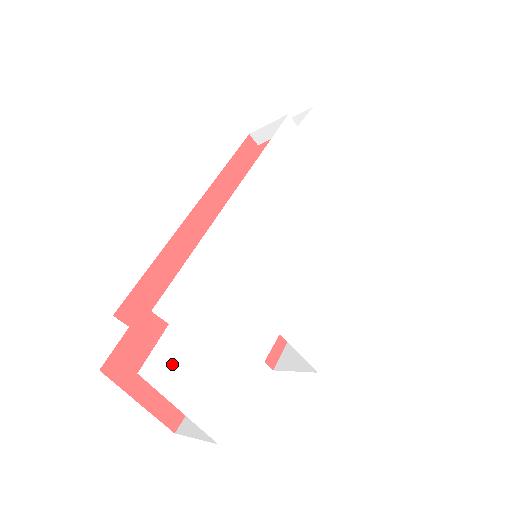
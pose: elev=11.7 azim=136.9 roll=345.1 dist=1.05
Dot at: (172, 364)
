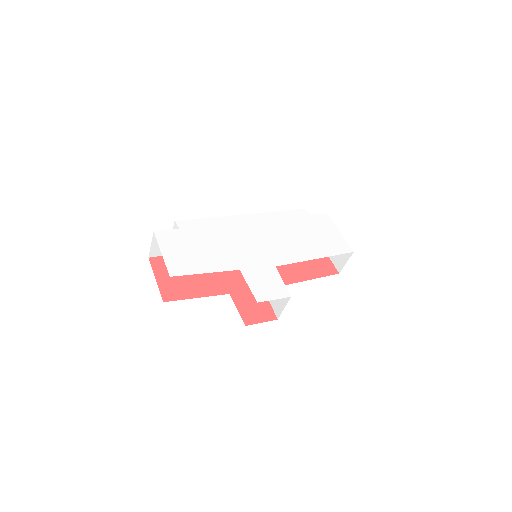
Dot at: (170, 239)
